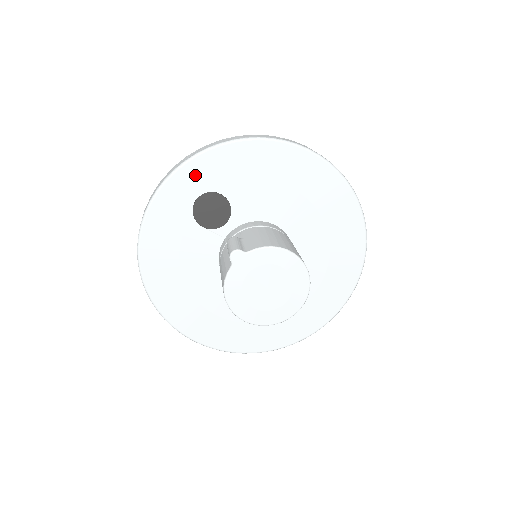
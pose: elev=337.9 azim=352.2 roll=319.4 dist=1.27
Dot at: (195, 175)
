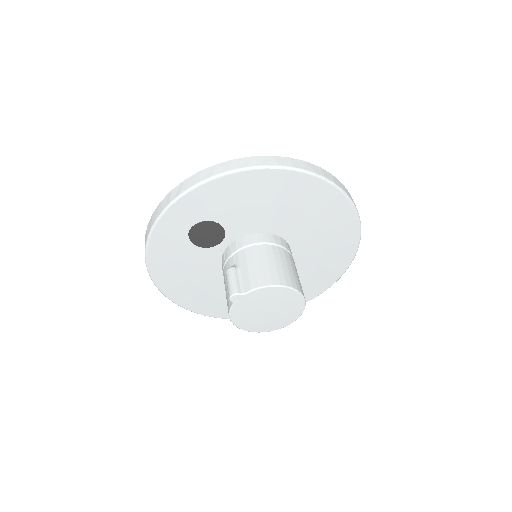
Dot at: (183, 212)
